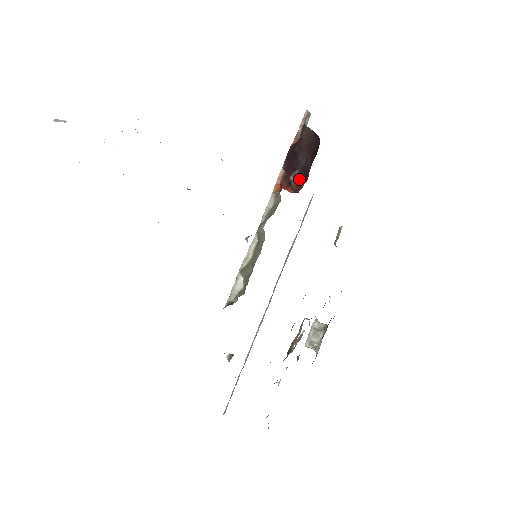
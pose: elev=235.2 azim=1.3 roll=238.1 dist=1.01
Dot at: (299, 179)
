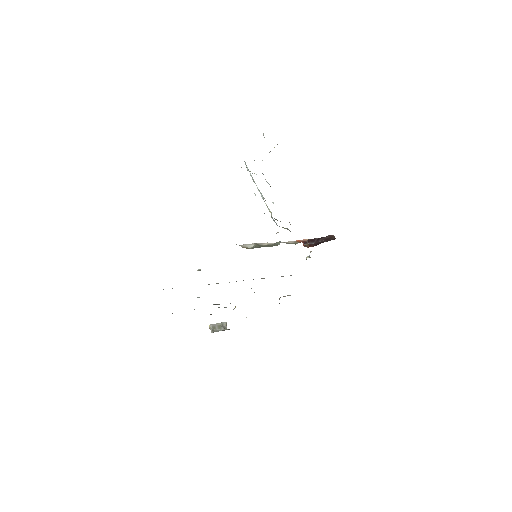
Dot at: (312, 245)
